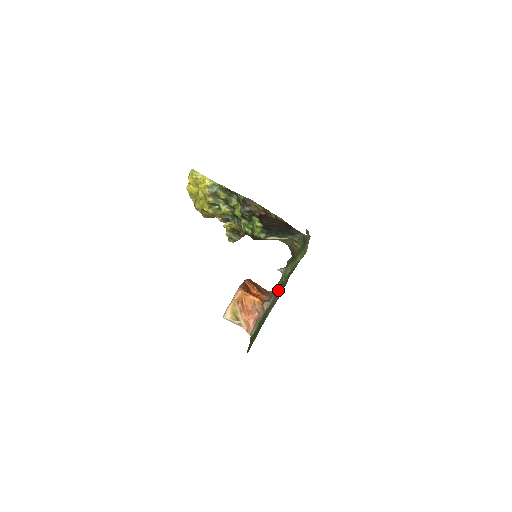
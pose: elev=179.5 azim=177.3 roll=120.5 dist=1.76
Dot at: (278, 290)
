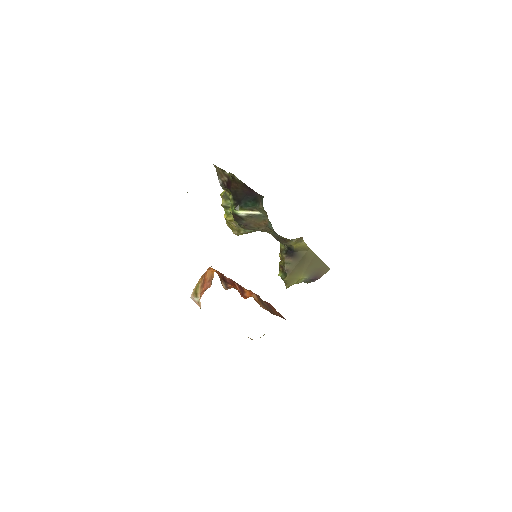
Dot at: occluded
